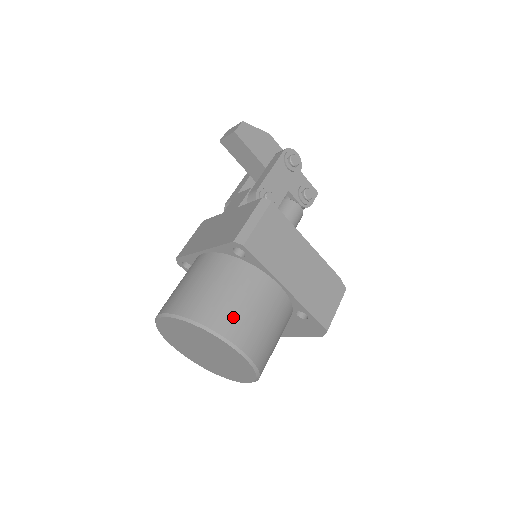
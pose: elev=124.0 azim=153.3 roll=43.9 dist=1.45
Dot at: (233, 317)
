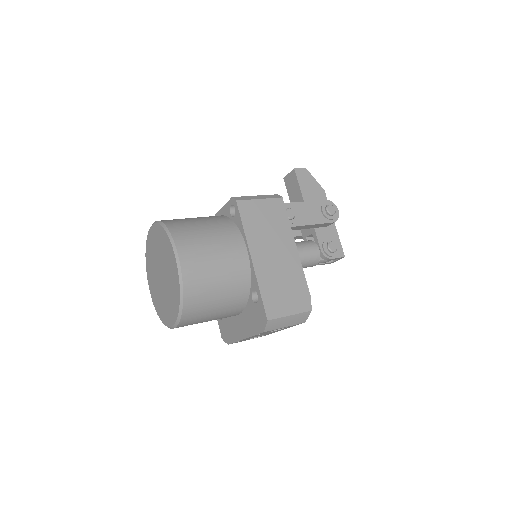
Dot at: (192, 237)
